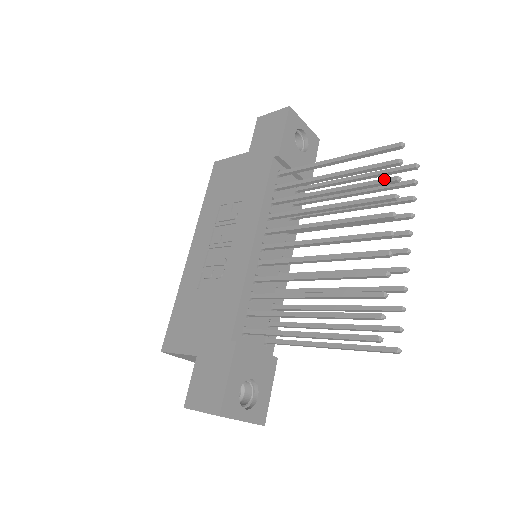
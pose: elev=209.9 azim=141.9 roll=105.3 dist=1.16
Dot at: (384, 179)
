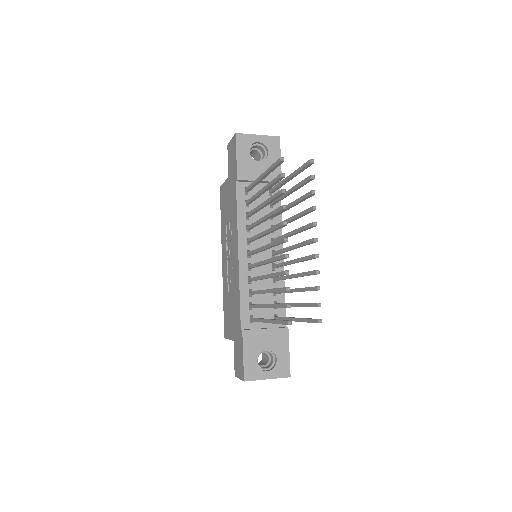
Dot at: (278, 193)
